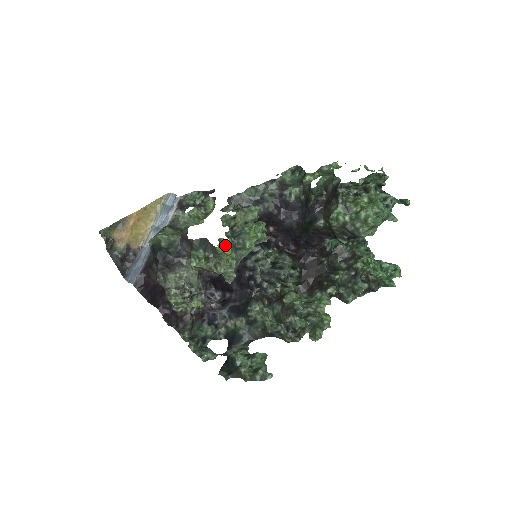
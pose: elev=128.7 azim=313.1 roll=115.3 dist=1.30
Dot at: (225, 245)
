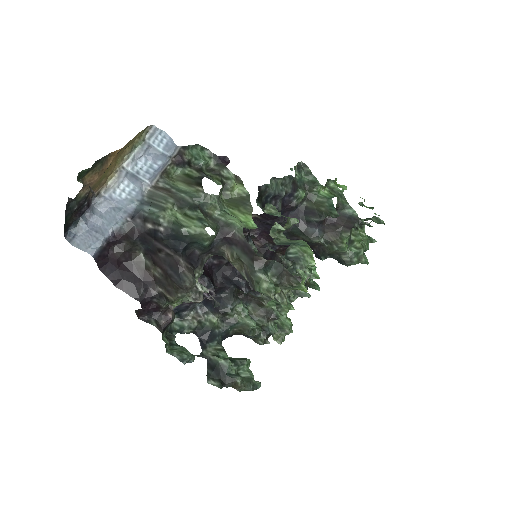
Dot at: (304, 280)
